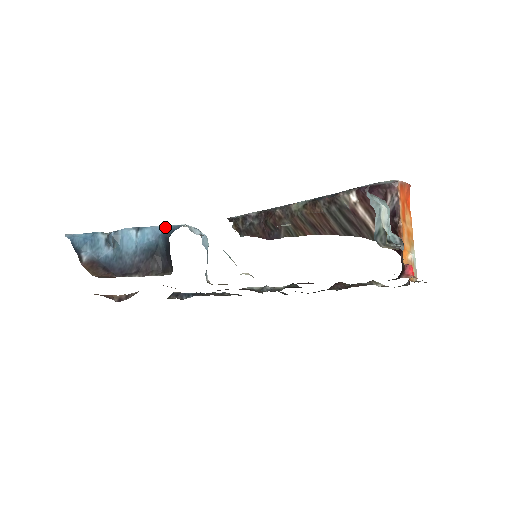
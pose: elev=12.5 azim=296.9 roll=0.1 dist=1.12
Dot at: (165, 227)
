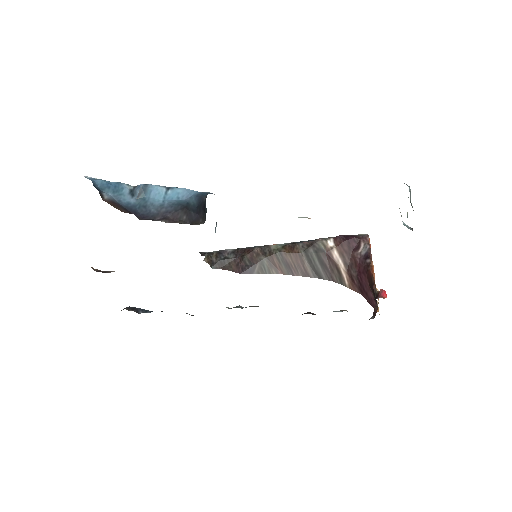
Dot at: occluded
